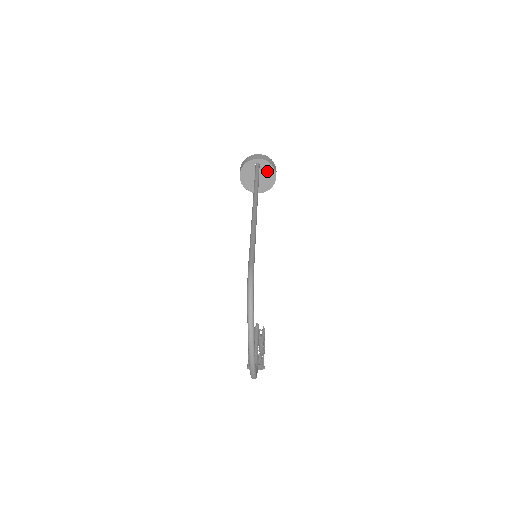
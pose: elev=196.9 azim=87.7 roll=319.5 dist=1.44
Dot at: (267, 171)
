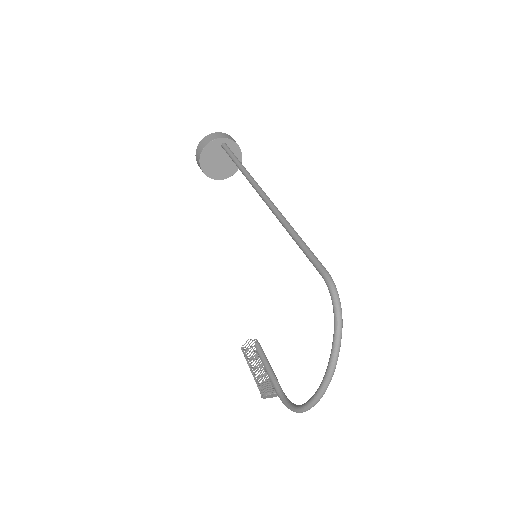
Dot at: occluded
